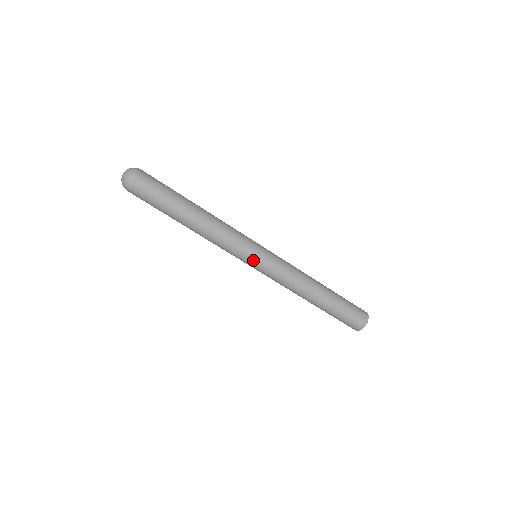
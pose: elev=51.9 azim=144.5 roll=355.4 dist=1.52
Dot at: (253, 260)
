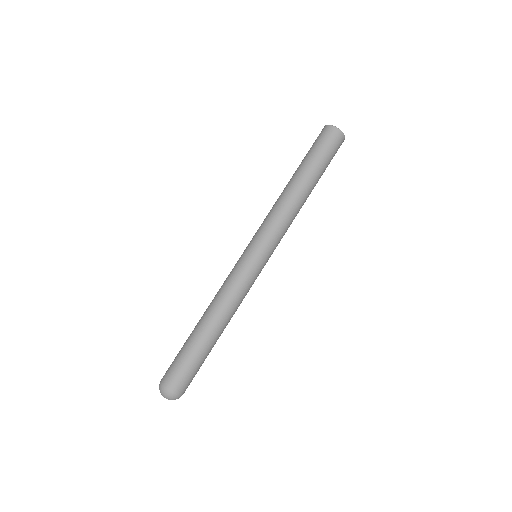
Dot at: occluded
